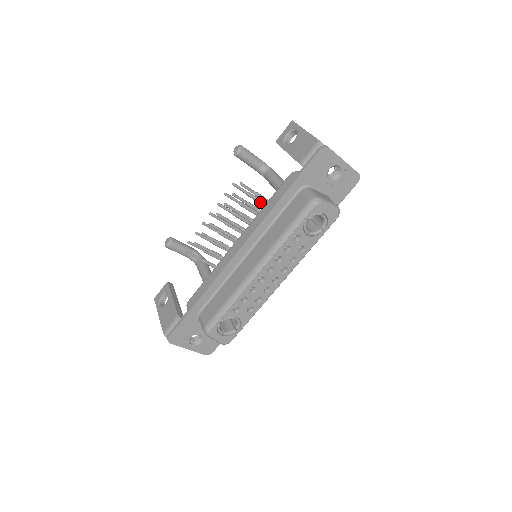
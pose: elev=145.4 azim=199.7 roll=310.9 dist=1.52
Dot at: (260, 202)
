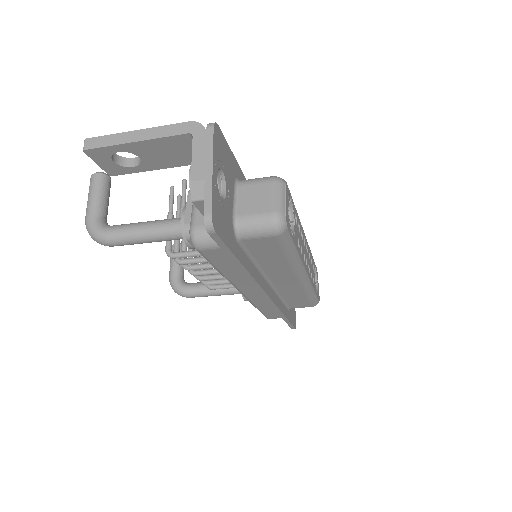
Dot at: occluded
